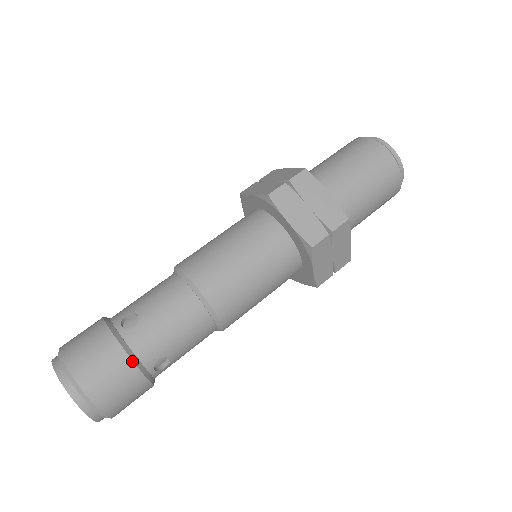
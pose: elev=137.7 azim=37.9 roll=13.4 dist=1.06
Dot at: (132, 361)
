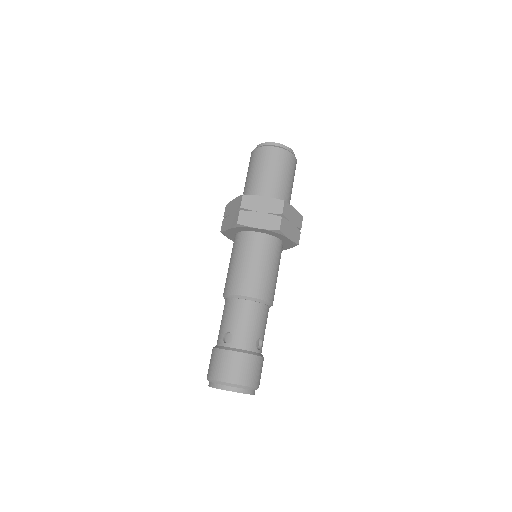
Dot at: (245, 353)
